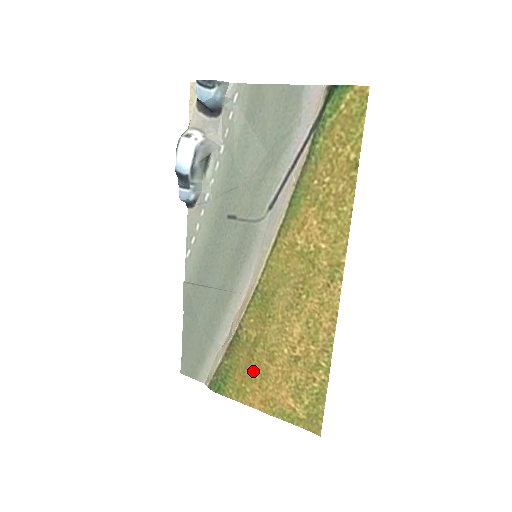
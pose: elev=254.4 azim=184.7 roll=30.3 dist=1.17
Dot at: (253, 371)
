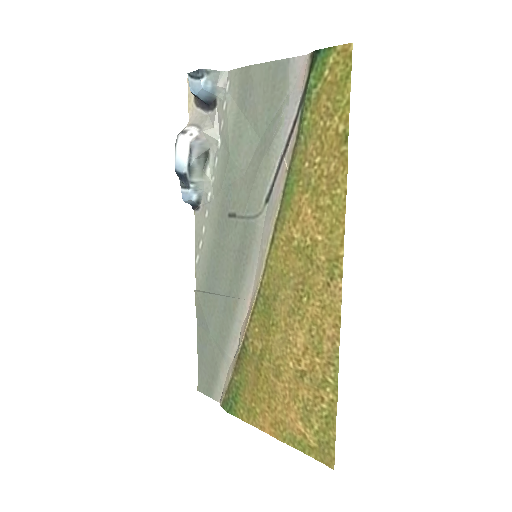
Dot at: (261, 388)
